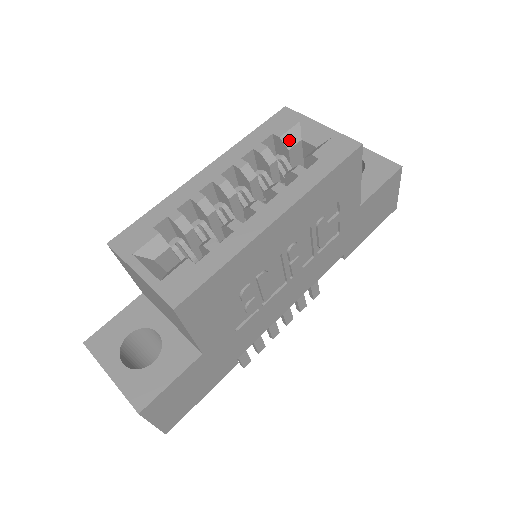
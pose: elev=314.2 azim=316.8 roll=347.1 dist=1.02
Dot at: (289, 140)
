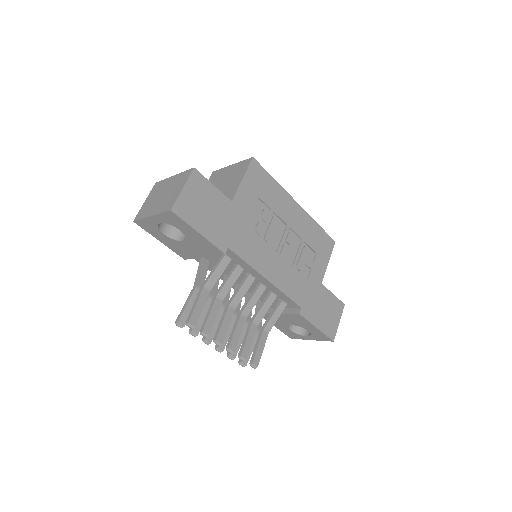
Dot at: occluded
